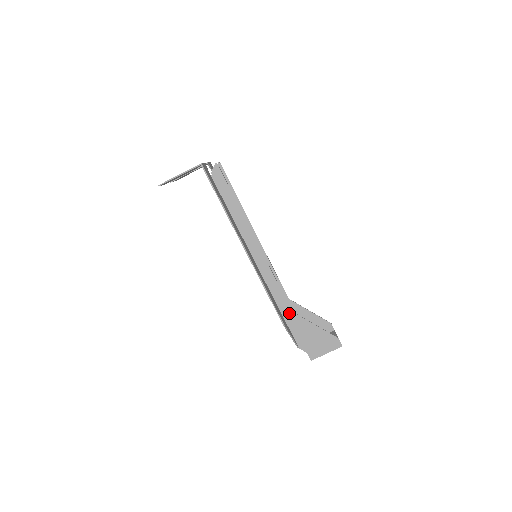
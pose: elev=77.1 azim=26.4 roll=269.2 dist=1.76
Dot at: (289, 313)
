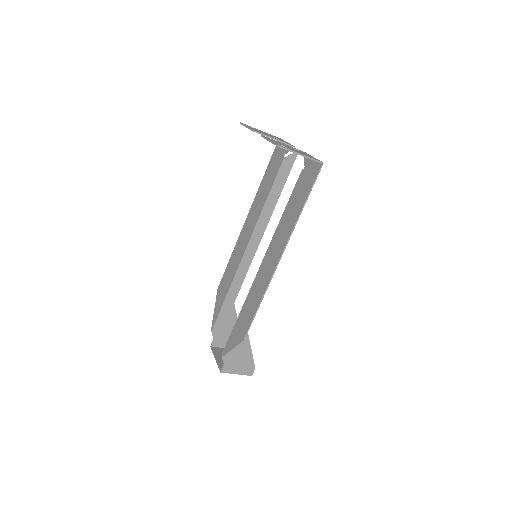
Dot at: occluded
